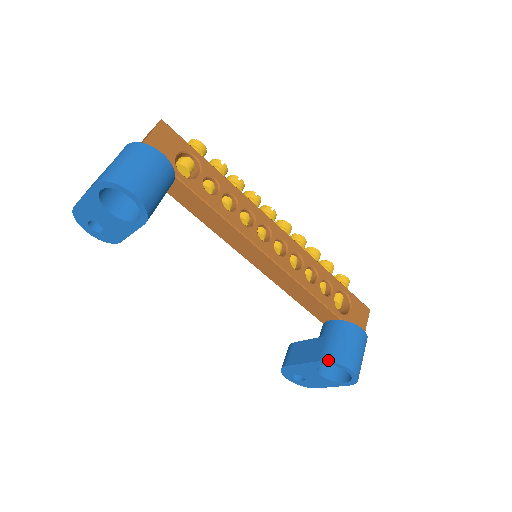
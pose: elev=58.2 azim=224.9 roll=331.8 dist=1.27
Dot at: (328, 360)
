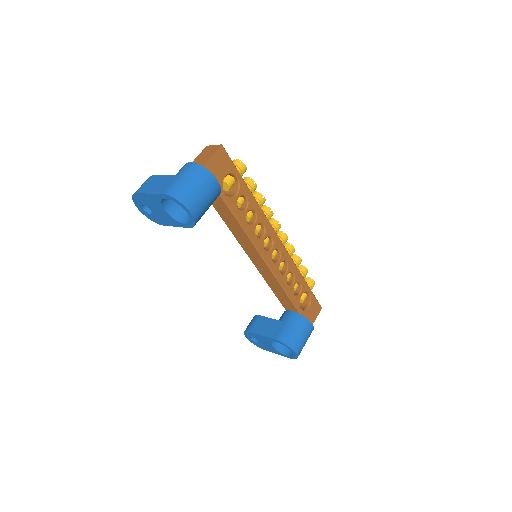
Dot at: (282, 341)
